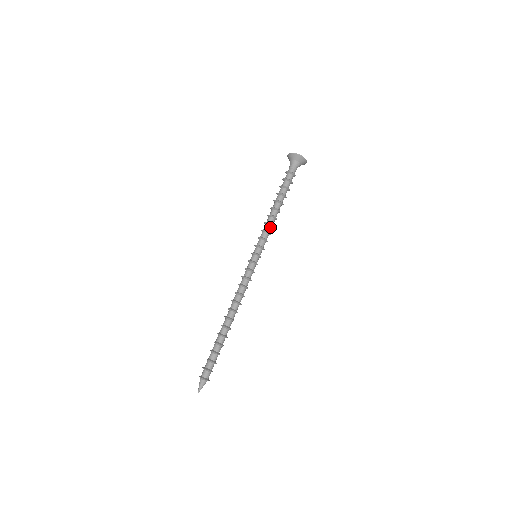
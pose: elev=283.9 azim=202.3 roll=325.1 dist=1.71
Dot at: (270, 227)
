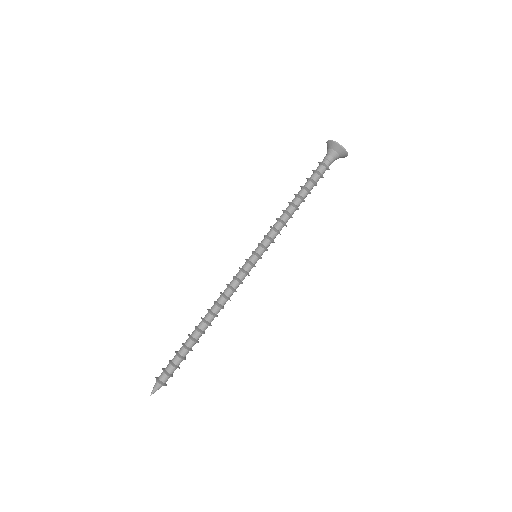
Dot at: (282, 226)
